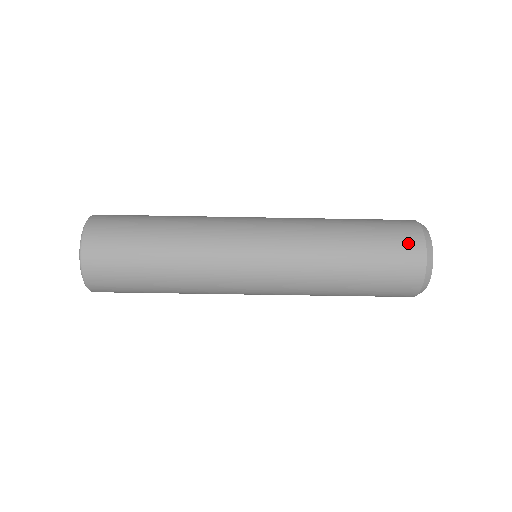
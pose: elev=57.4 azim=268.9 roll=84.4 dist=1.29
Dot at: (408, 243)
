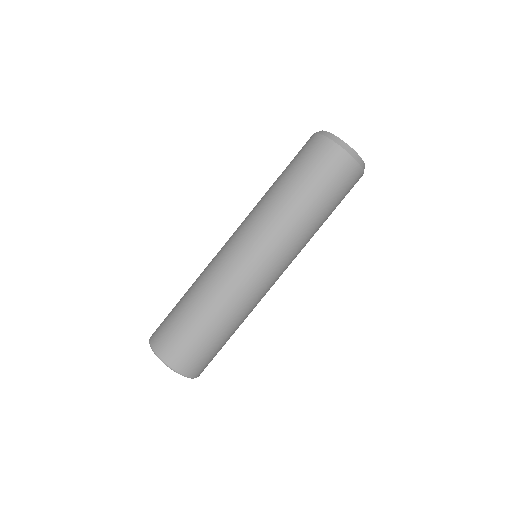
Dot at: occluded
